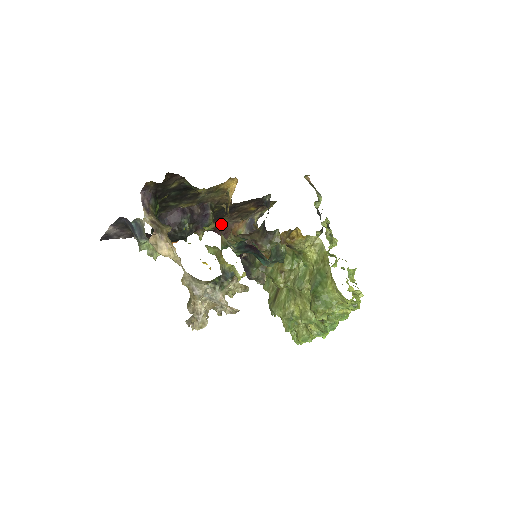
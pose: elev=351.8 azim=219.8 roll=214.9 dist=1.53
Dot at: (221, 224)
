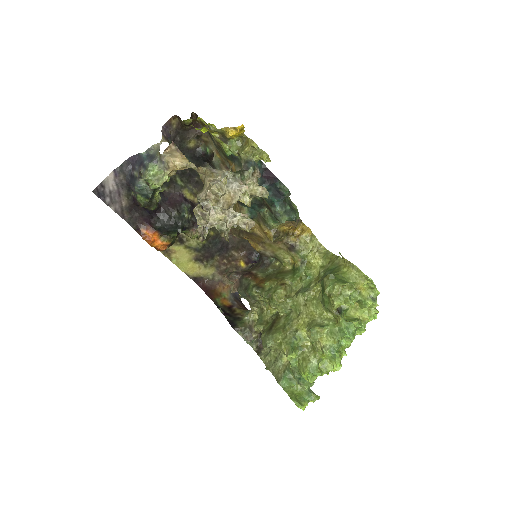
Dot at: (207, 275)
